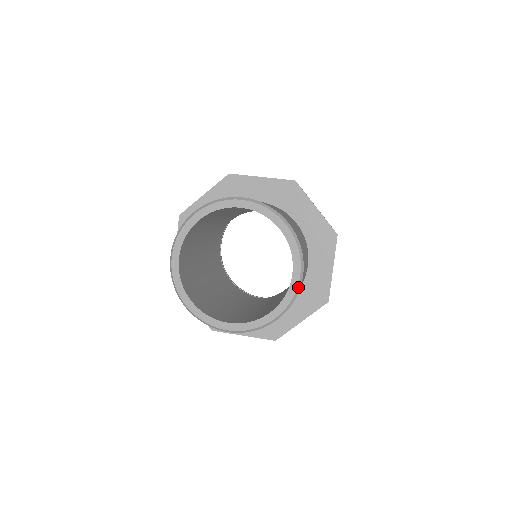
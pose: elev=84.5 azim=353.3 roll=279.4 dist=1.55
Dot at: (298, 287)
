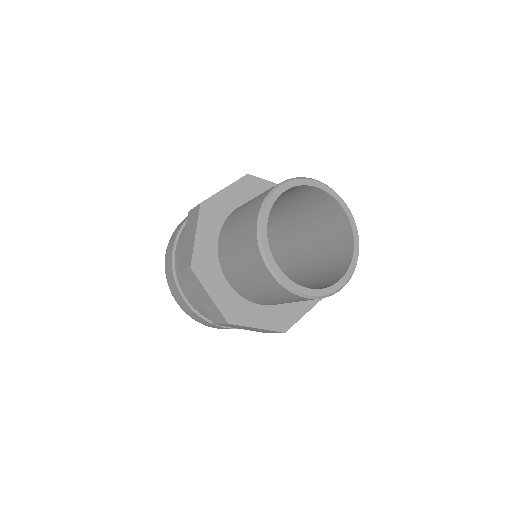
Dot at: (353, 217)
